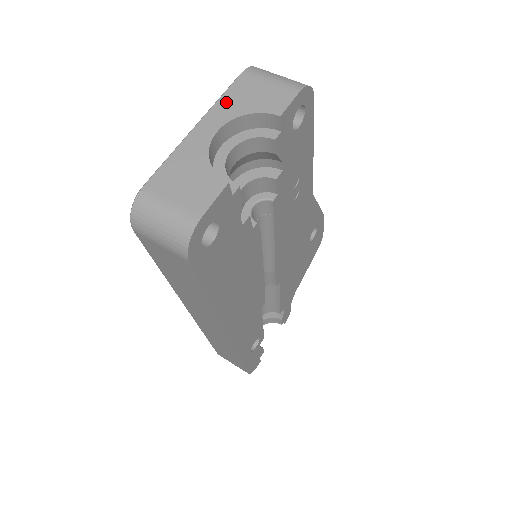
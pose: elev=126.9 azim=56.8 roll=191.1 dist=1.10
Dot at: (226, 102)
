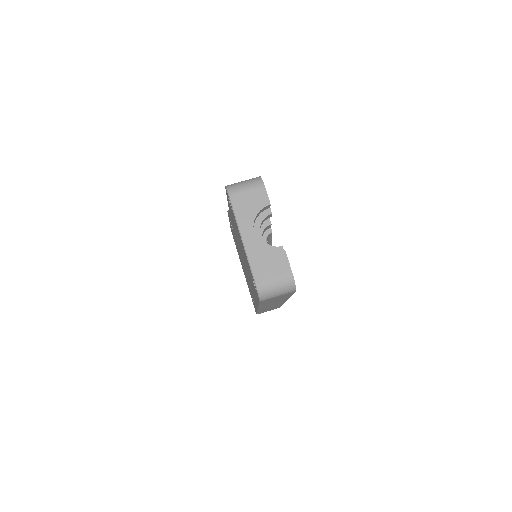
Dot at: (241, 217)
